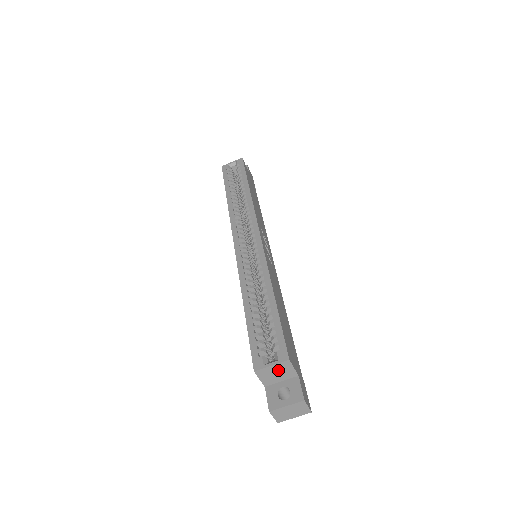
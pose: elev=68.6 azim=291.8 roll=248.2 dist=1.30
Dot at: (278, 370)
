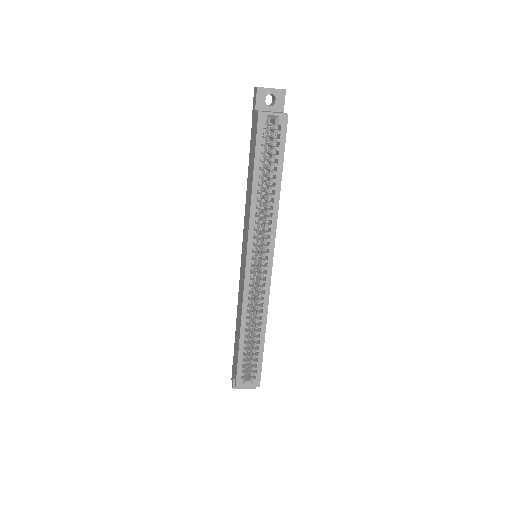
Dot at: occluded
